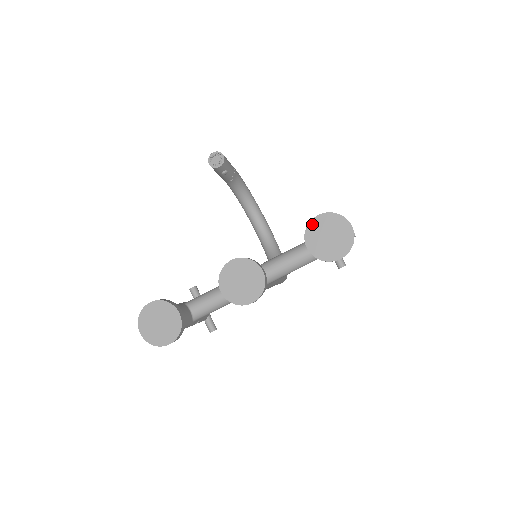
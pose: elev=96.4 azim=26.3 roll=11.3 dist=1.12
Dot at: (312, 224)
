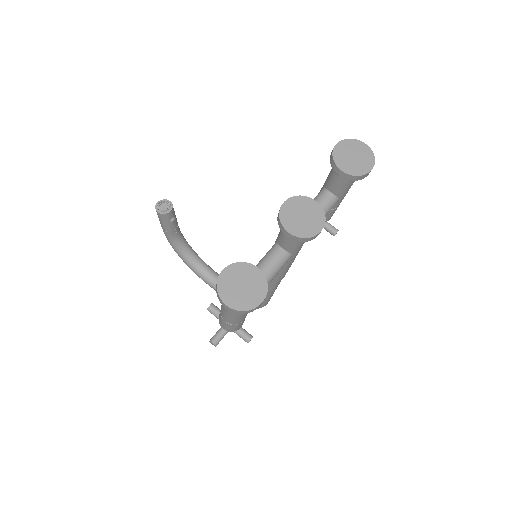
Dot at: (335, 152)
